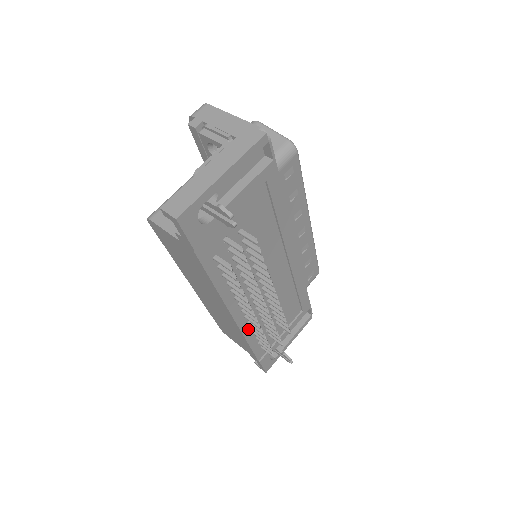
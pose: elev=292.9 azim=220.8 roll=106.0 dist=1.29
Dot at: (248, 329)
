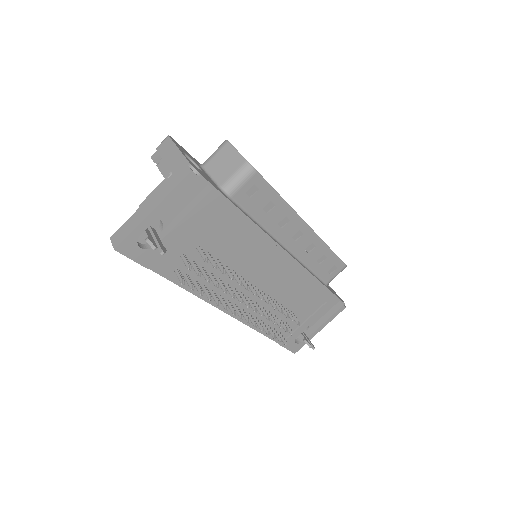
Dot at: occluded
